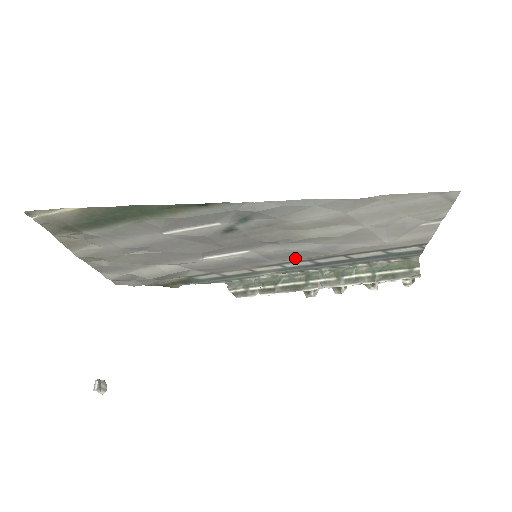
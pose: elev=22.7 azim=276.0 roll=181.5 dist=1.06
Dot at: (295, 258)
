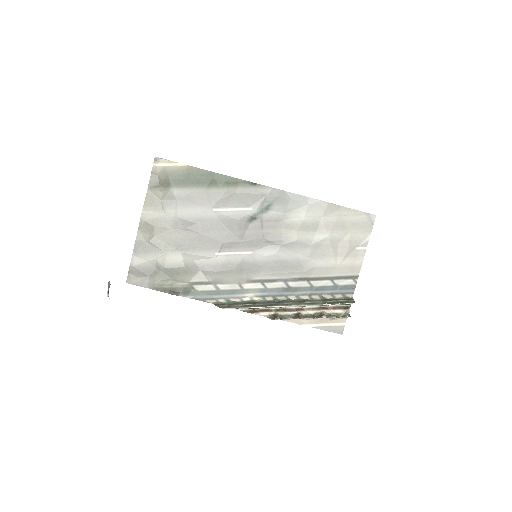
Dot at: (277, 272)
